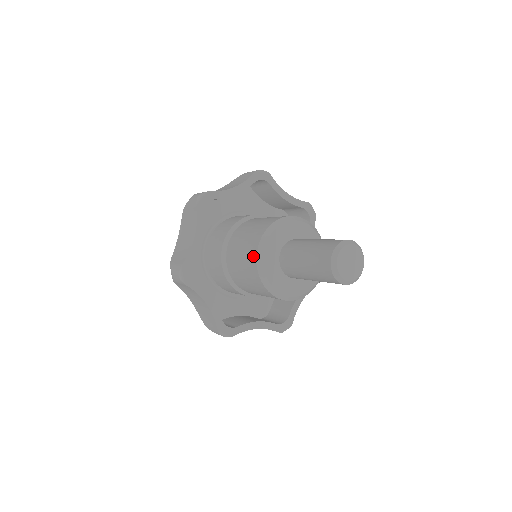
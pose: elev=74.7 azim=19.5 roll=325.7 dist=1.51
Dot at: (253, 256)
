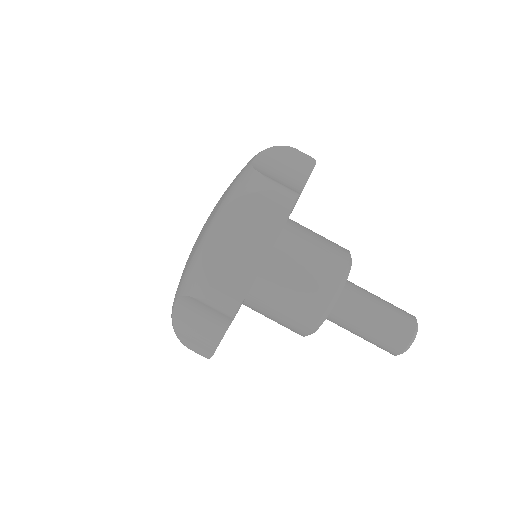
Dot at: (323, 301)
